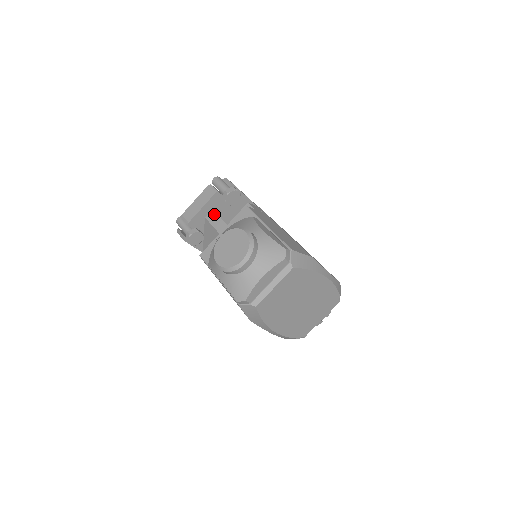
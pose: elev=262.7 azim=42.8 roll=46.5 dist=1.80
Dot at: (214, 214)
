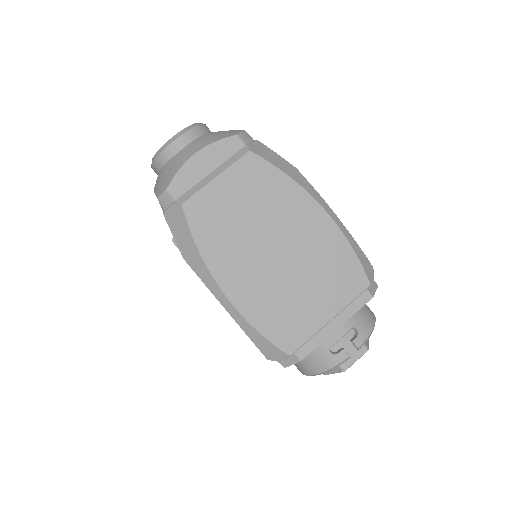
Dot at: occluded
